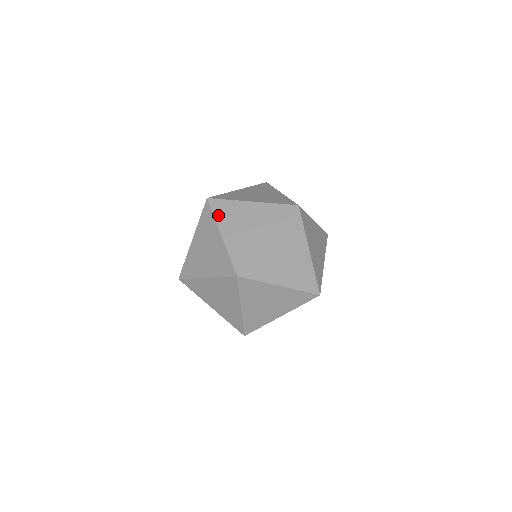
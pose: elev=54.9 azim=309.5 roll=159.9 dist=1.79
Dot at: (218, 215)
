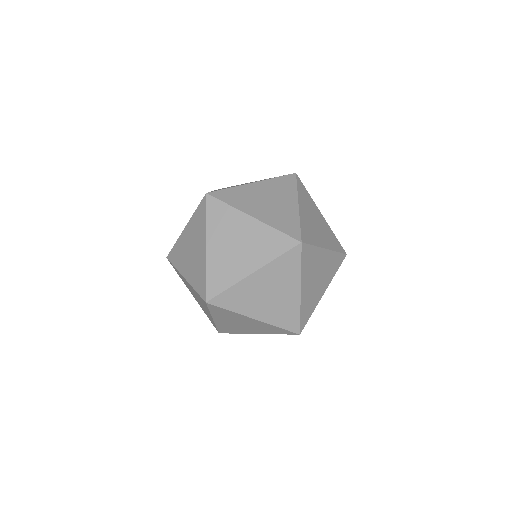
Dot at: (176, 264)
